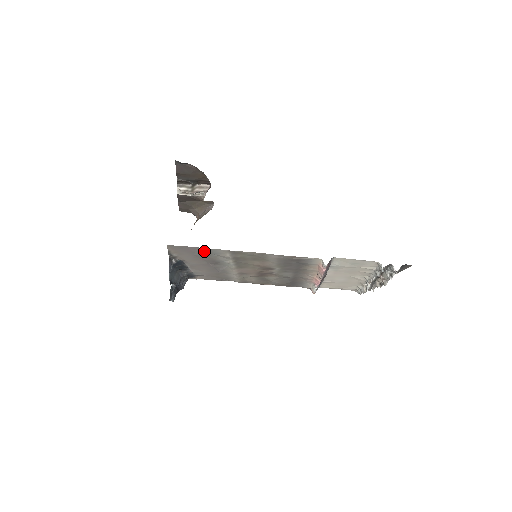
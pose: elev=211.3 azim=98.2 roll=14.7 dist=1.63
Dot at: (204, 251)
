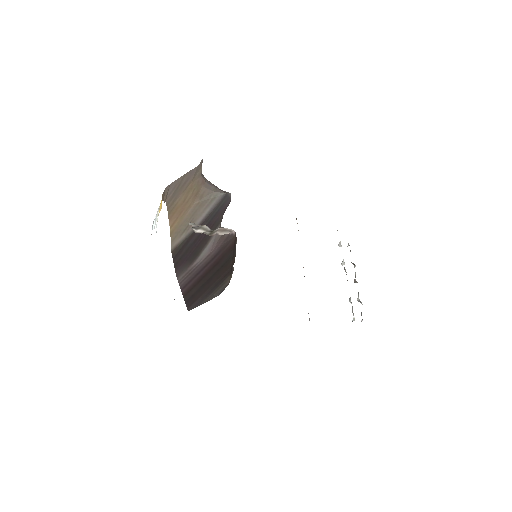
Dot at: occluded
